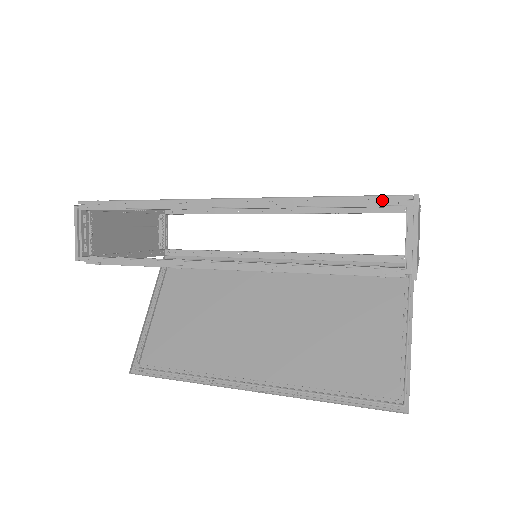
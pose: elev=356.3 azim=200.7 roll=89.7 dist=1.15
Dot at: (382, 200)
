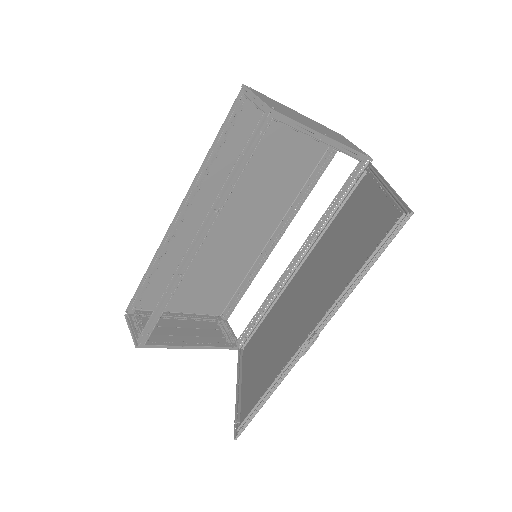
Dot at: (237, 111)
